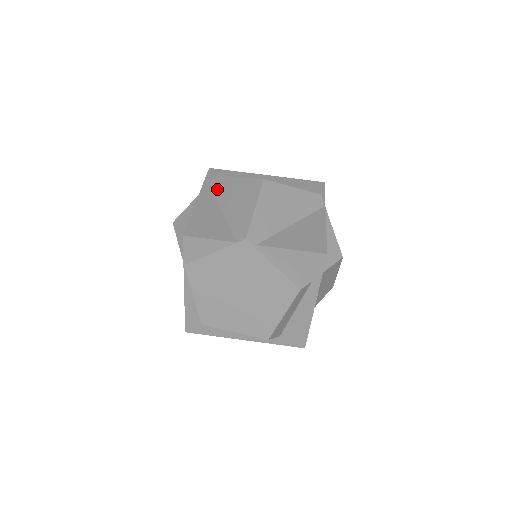
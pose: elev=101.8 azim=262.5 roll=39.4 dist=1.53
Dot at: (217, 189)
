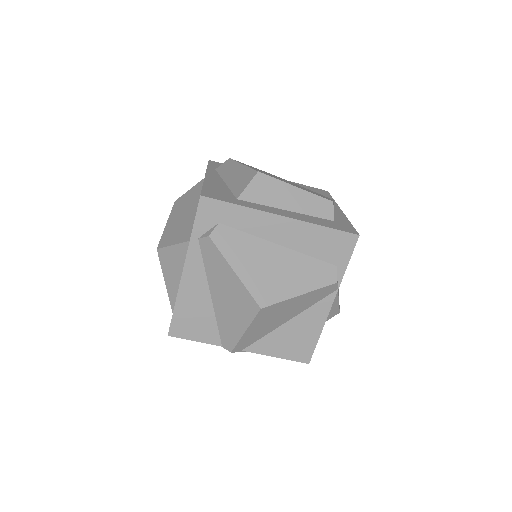
Dot at: (208, 260)
